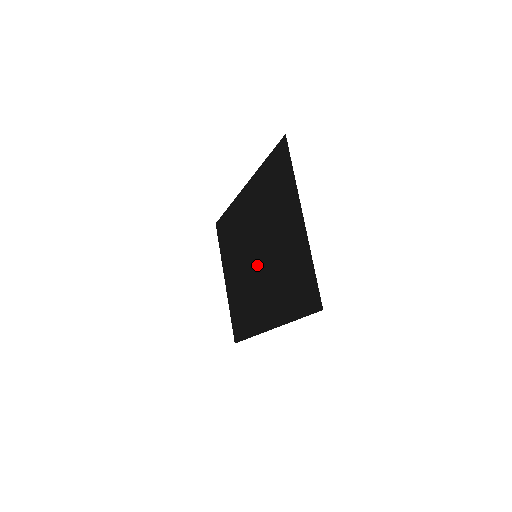
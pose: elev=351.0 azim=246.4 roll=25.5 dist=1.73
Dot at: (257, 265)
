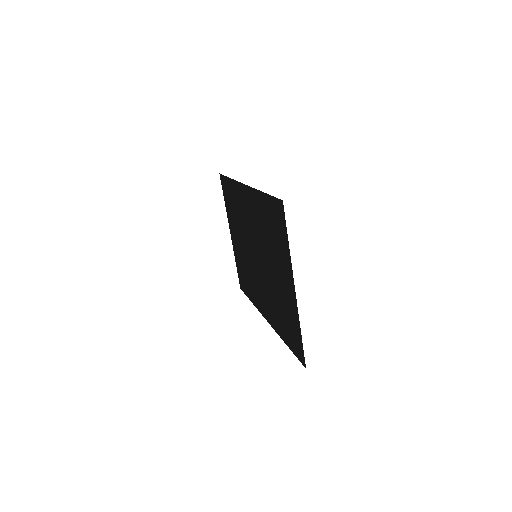
Dot at: (257, 264)
